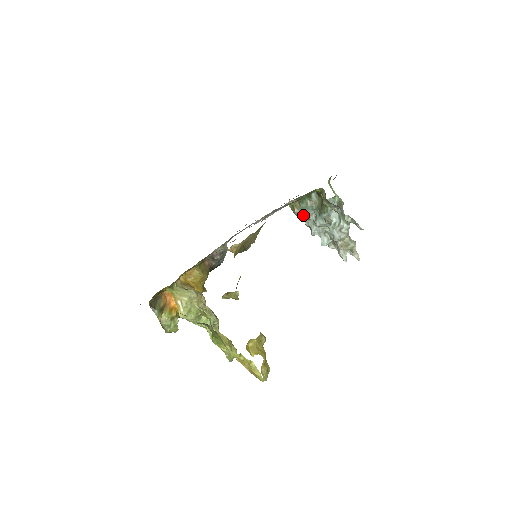
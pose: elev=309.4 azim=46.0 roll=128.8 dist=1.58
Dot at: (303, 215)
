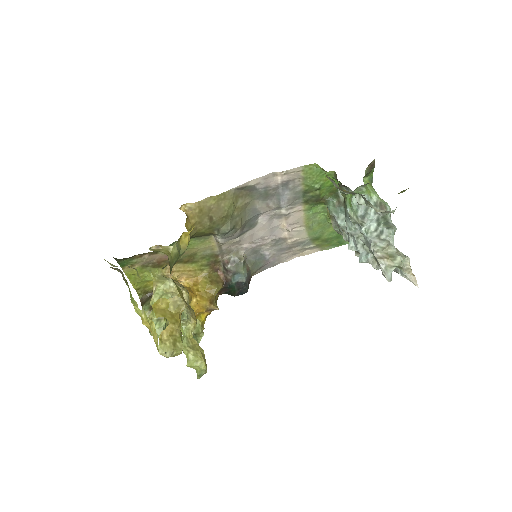
Dot at: occluded
